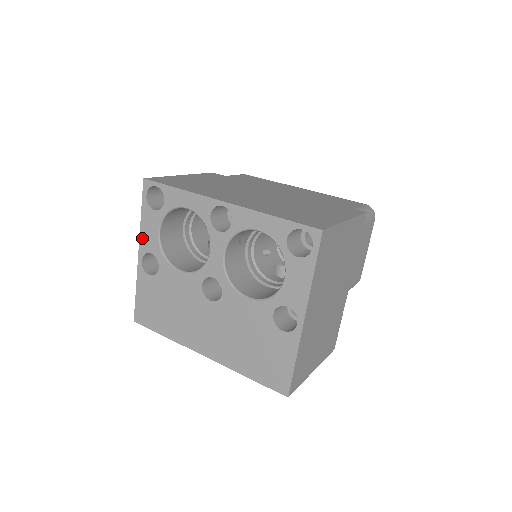
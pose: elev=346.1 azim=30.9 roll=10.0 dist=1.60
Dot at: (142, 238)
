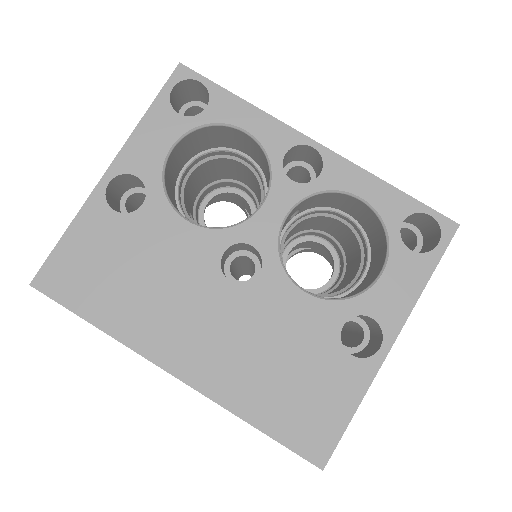
Dot at: (130, 147)
